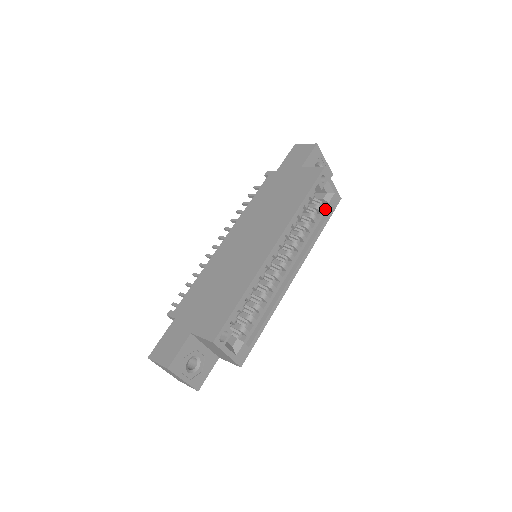
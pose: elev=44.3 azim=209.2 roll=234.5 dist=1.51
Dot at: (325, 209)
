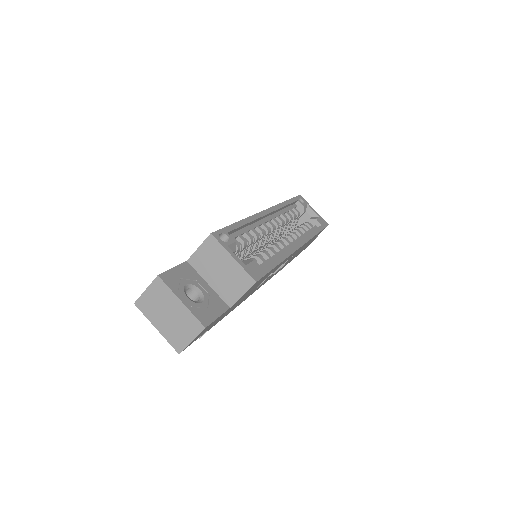
Dot at: (315, 227)
